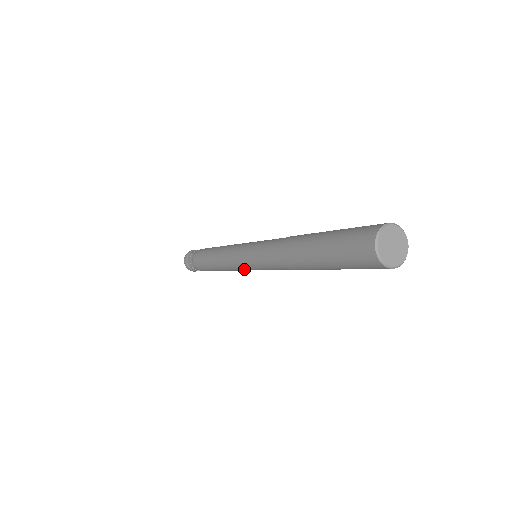
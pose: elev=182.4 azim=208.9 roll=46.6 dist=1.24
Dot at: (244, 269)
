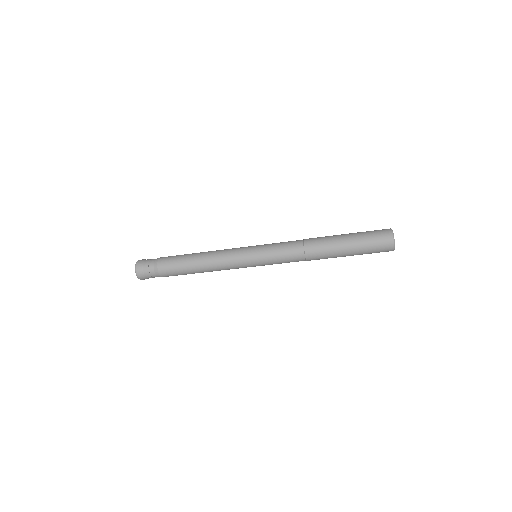
Dot at: (244, 264)
